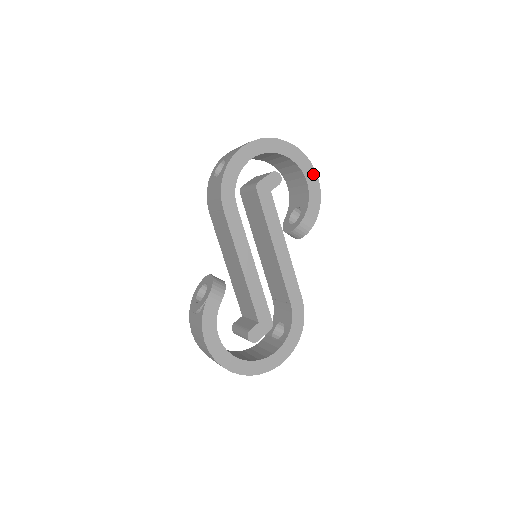
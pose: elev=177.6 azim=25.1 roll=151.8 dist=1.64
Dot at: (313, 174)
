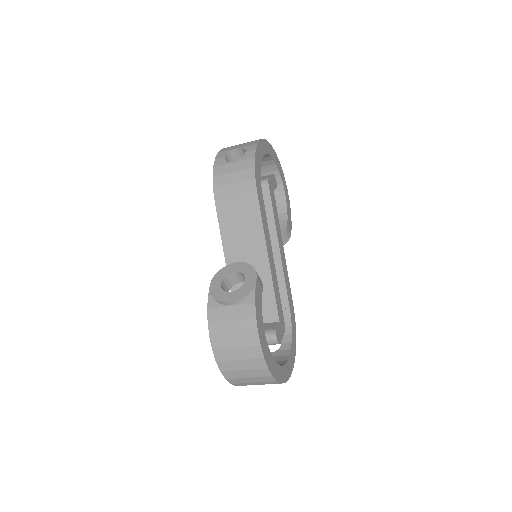
Dot at: (287, 190)
